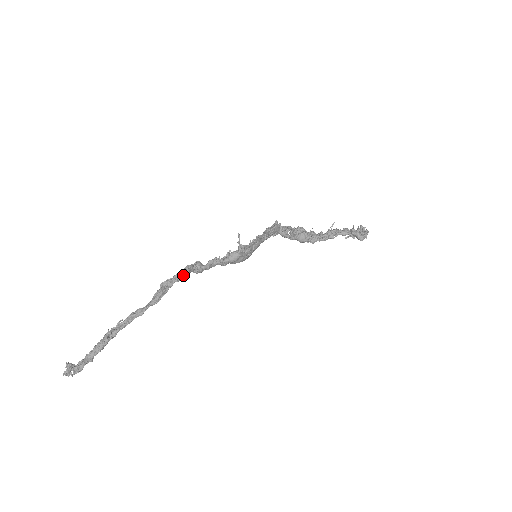
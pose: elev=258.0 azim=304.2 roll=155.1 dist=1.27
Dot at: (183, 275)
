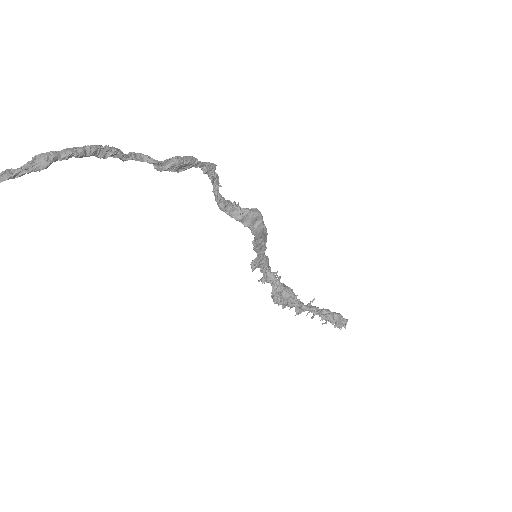
Dot at: (213, 170)
